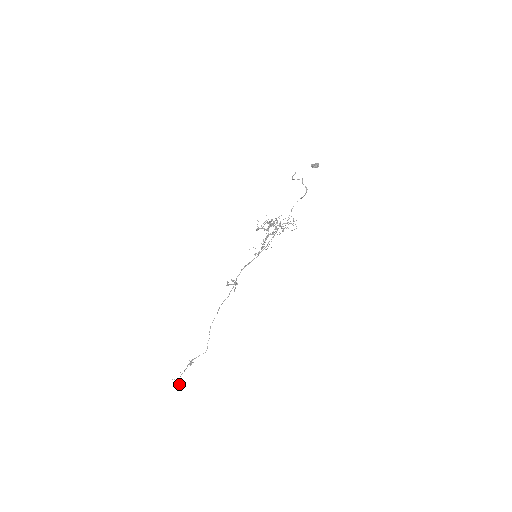
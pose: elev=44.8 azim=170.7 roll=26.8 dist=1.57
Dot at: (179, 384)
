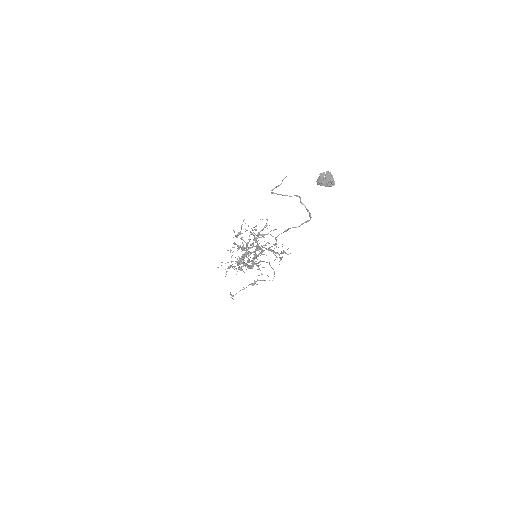
Dot at: (233, 299)
